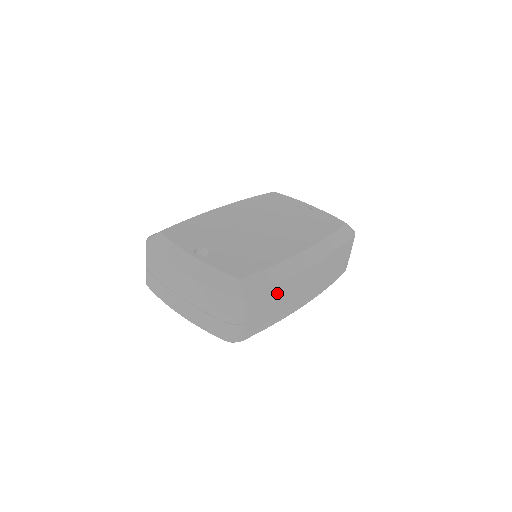
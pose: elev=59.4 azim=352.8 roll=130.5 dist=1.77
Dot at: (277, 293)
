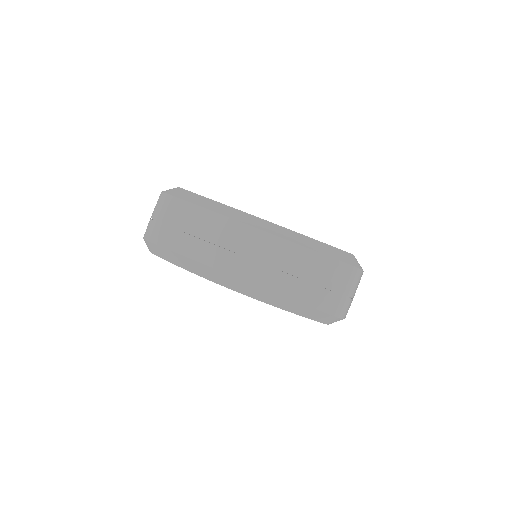
Dot at: (199, 218)
